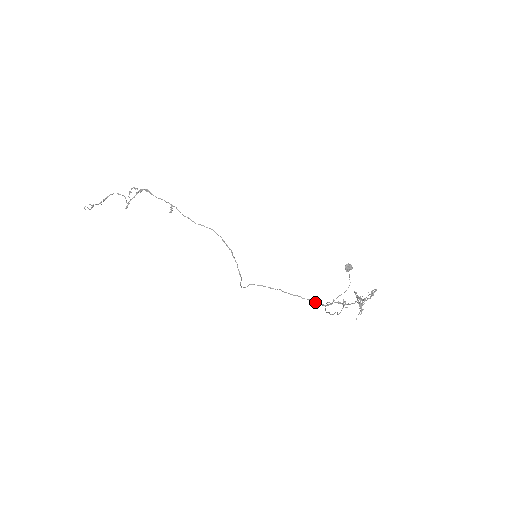
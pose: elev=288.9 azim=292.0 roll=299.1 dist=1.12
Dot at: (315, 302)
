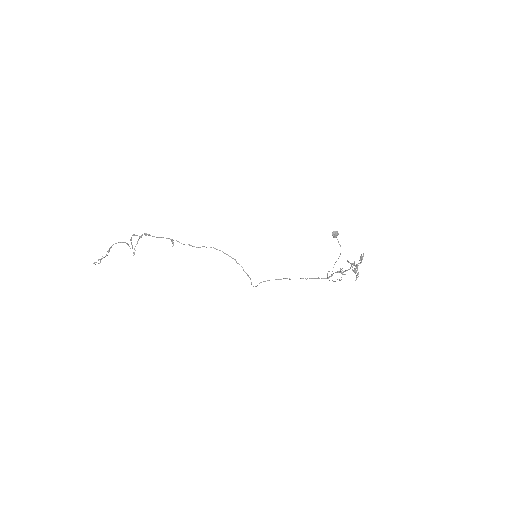
Dot at: (318, 278)
